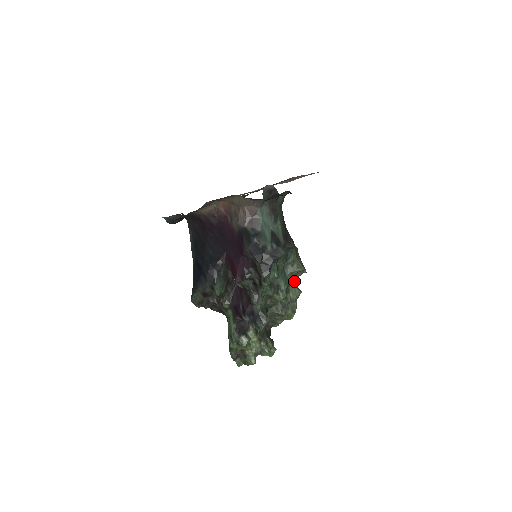
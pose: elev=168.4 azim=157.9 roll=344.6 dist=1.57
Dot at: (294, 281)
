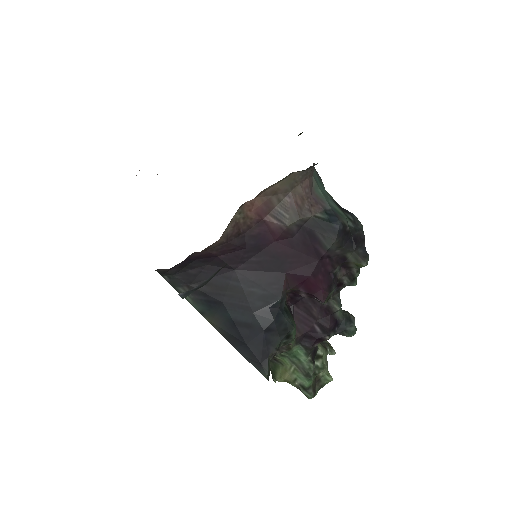
Dot at: occluded
